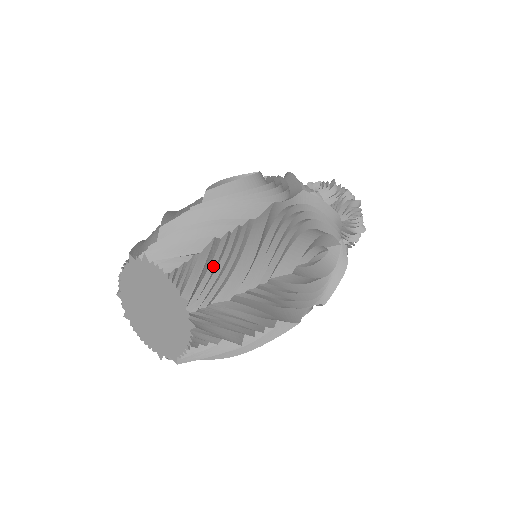
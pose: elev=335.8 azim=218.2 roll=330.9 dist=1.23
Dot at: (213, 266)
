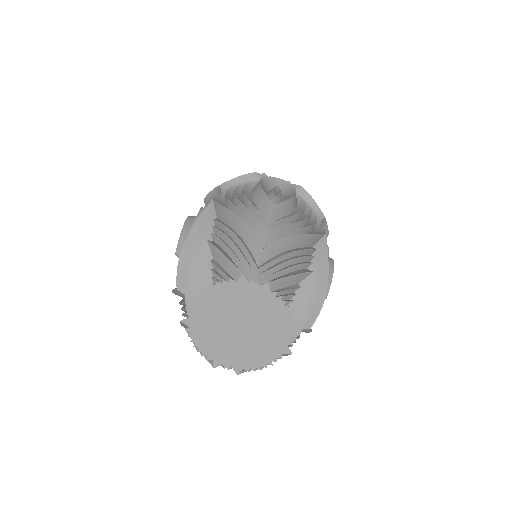
Dot at: (228, 250)
